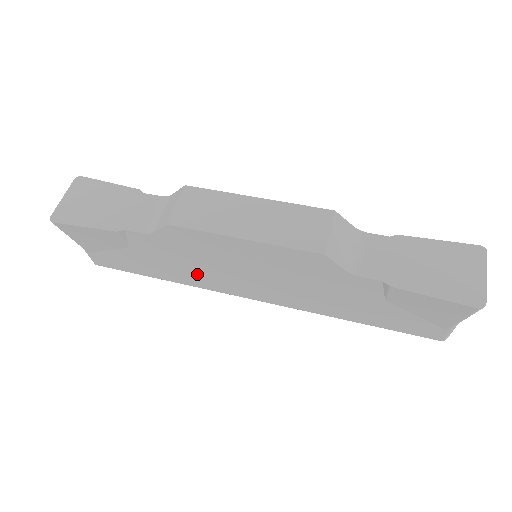
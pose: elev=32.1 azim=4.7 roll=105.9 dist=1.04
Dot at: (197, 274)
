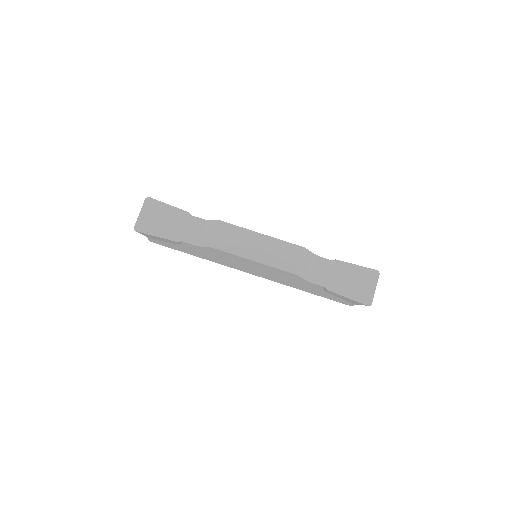
Dot at: (219, 260)
